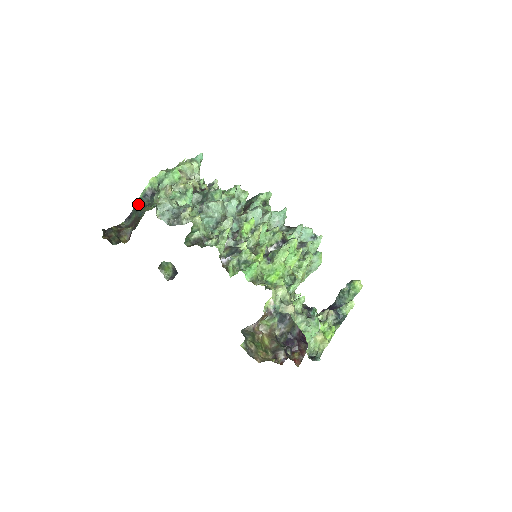
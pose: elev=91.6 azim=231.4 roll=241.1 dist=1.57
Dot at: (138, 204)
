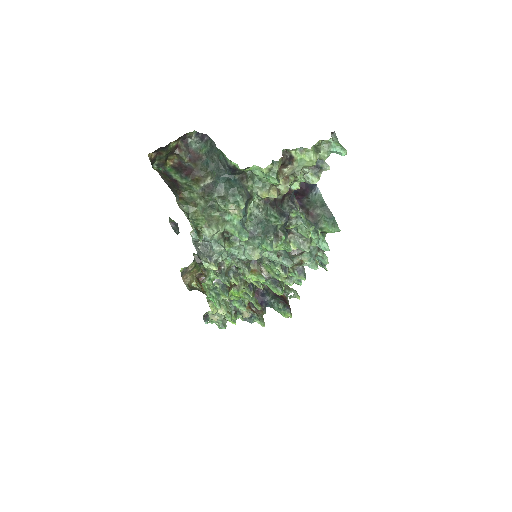
Dot at: (217, 151)
